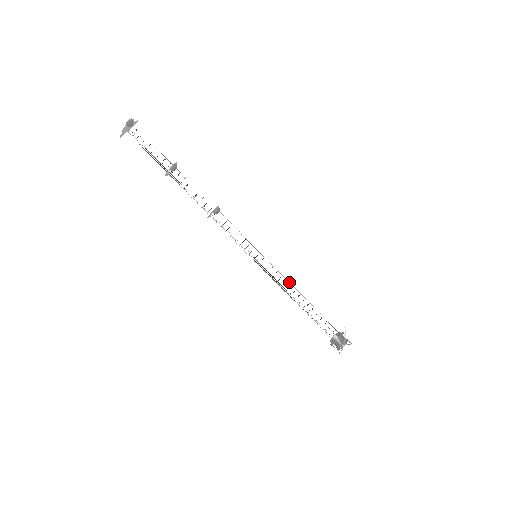
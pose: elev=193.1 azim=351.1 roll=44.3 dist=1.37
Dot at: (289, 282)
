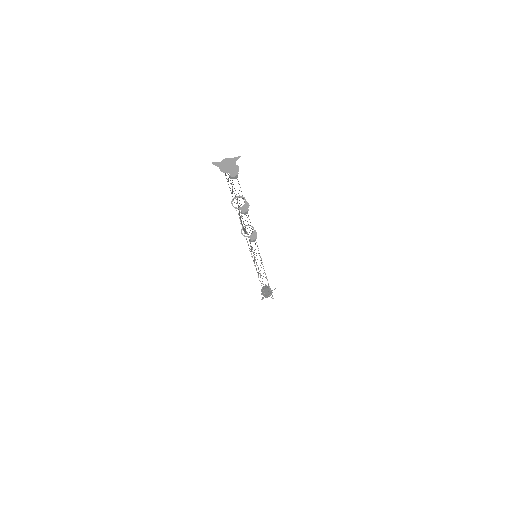
Dot at: (264, 270)
